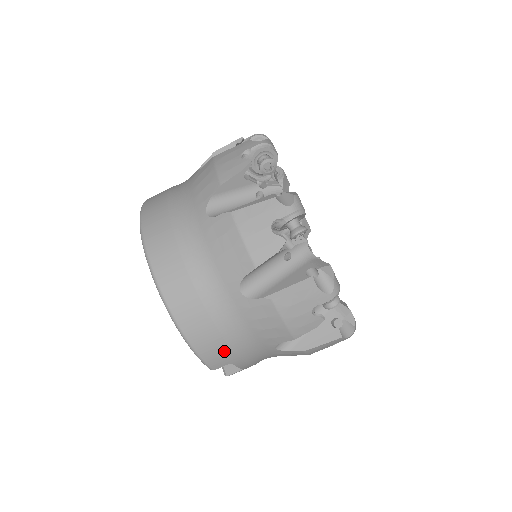
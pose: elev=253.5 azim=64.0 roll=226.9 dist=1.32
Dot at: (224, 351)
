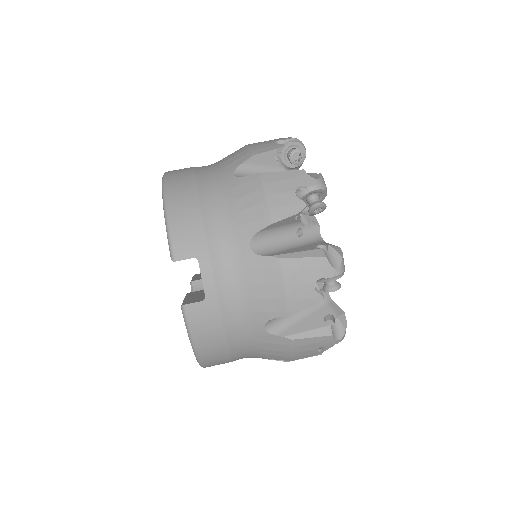
Dot at: (196, 232)
